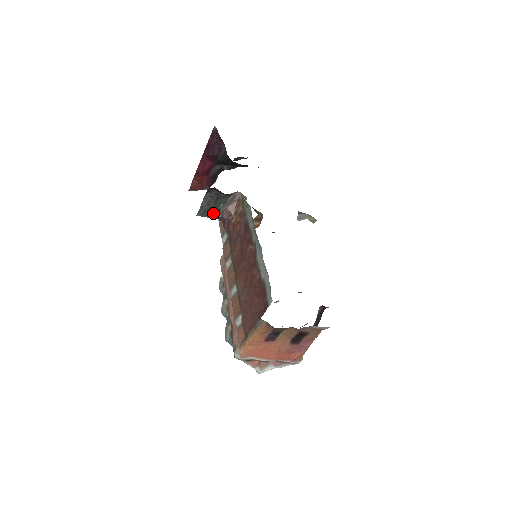
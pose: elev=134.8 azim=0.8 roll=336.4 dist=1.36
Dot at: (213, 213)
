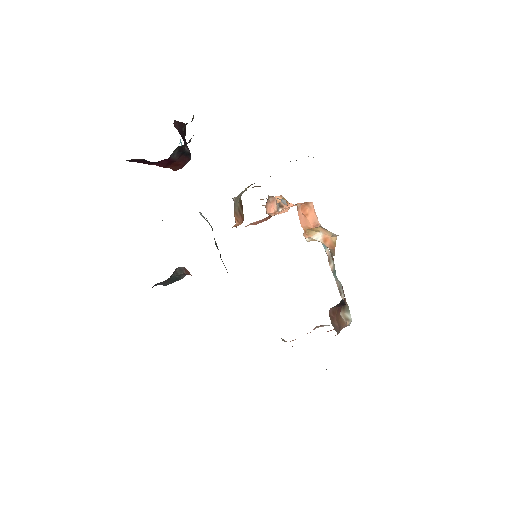
Dot at: (179, 279)
